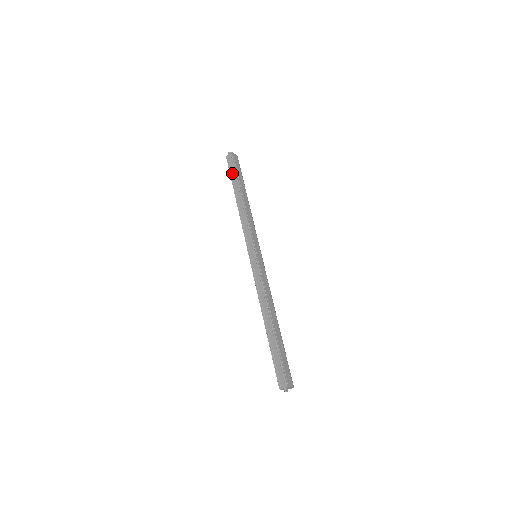
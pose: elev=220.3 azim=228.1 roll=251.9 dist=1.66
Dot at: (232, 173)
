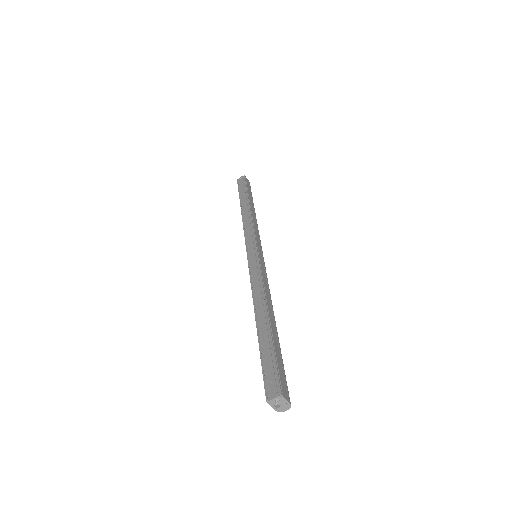
Dot at: (241, 190)
